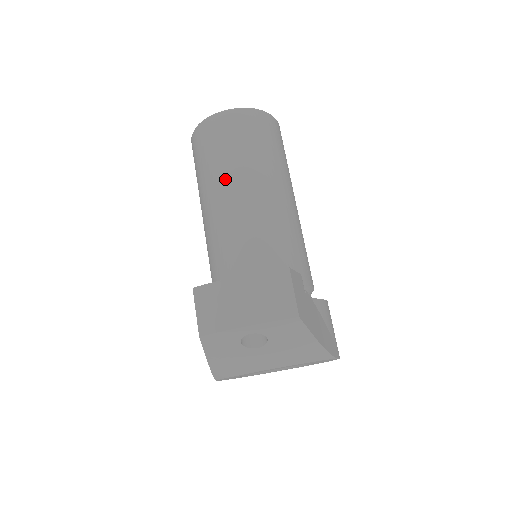
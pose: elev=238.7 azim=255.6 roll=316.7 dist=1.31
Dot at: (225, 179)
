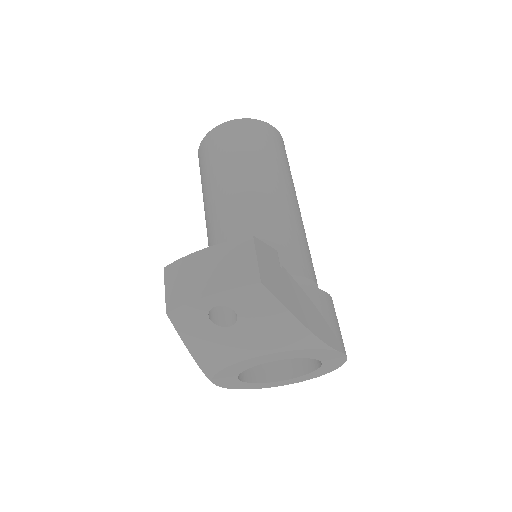
Dot at: (220, 182)
